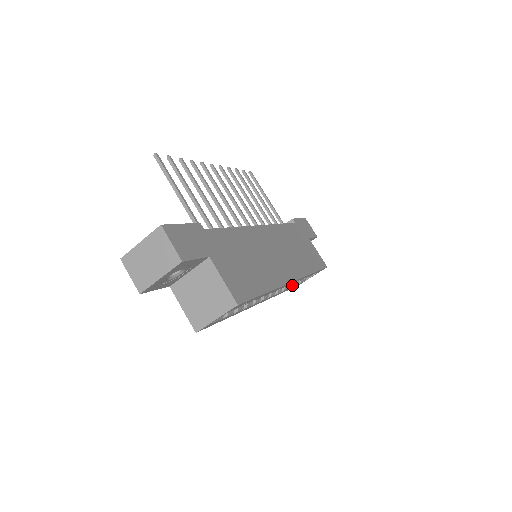
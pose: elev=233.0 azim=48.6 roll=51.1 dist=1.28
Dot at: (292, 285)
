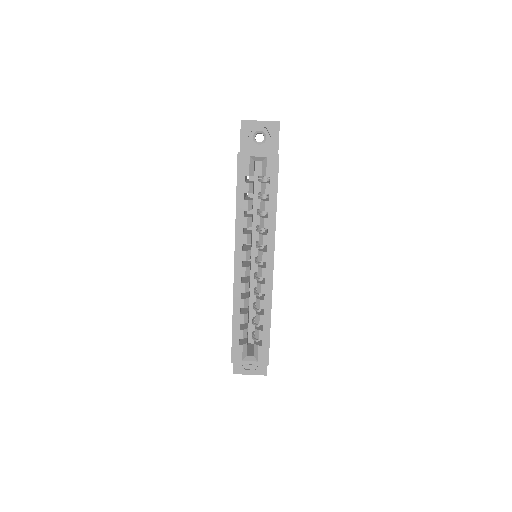
Dot at: (245, 319)
